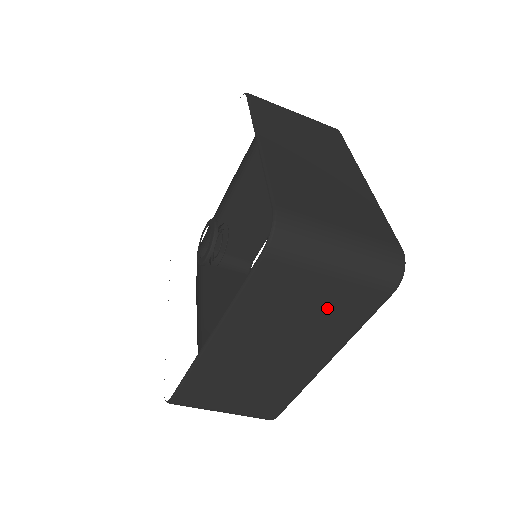
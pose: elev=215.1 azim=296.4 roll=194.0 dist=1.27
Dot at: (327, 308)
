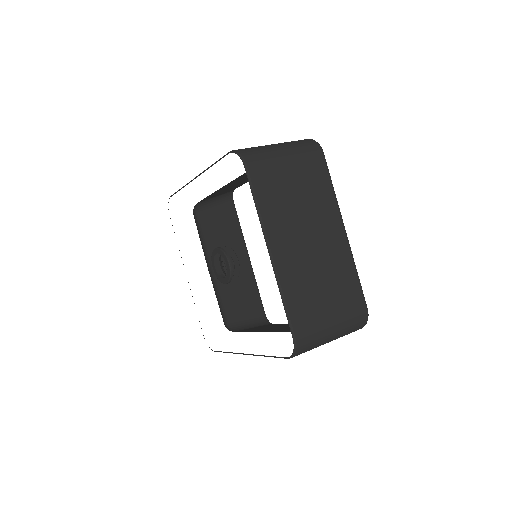
Dot at: occluded
